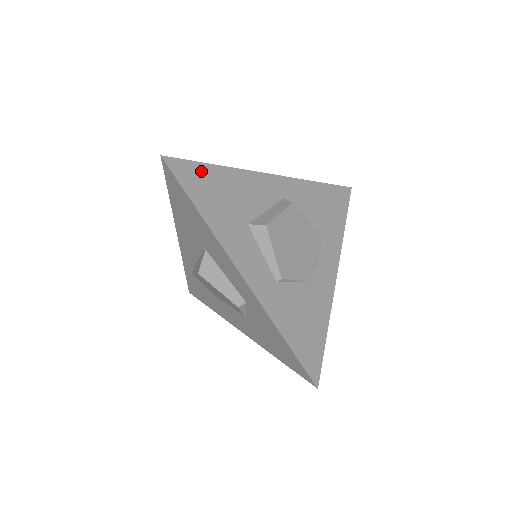
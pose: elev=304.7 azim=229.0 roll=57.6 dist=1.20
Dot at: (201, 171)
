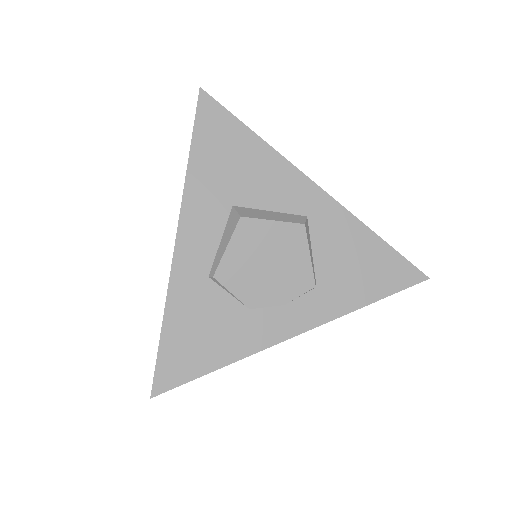
Dot at: (230, 126)
